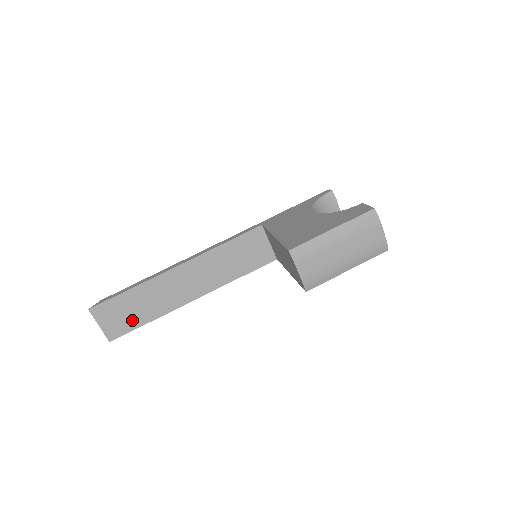
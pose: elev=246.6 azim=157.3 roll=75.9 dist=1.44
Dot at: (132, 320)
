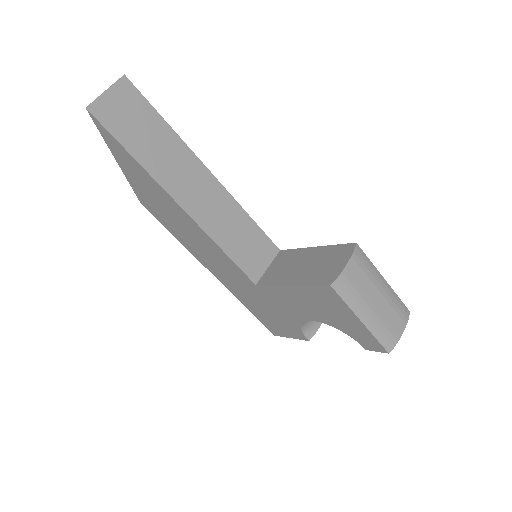
Dot at: (128, 133)
